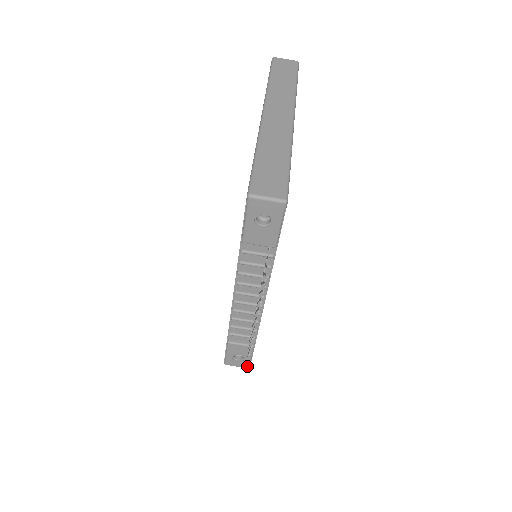
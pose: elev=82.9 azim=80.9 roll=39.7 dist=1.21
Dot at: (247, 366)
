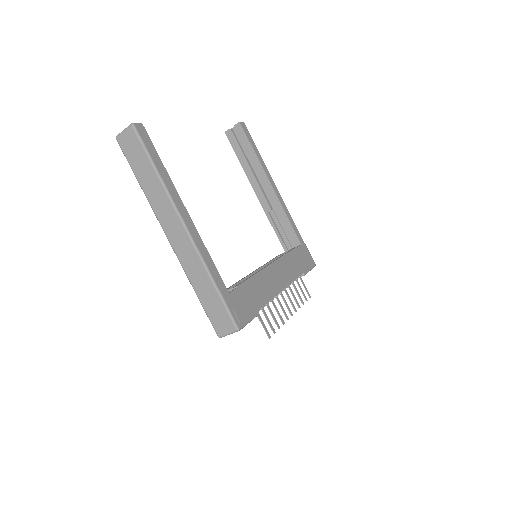
Dot at: (313, 267)
